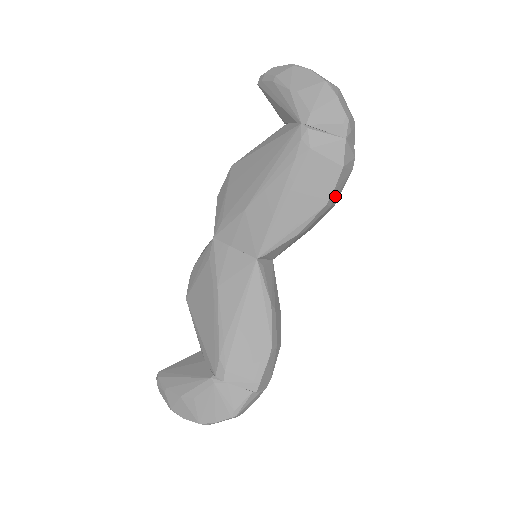
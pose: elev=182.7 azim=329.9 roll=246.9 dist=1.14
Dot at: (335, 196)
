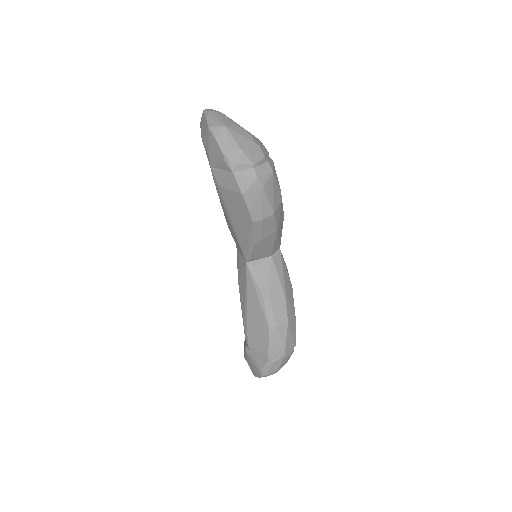
Dot at: (259, 212)
